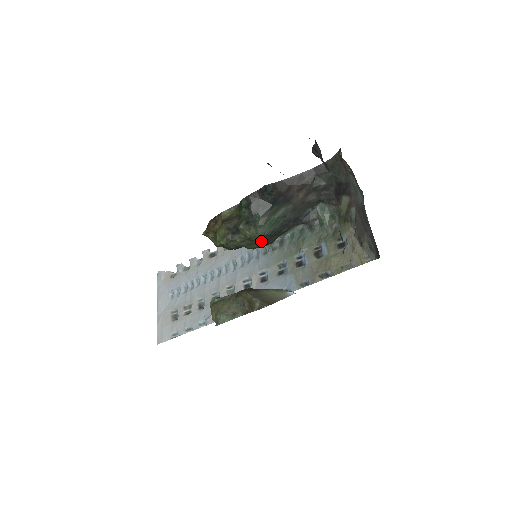
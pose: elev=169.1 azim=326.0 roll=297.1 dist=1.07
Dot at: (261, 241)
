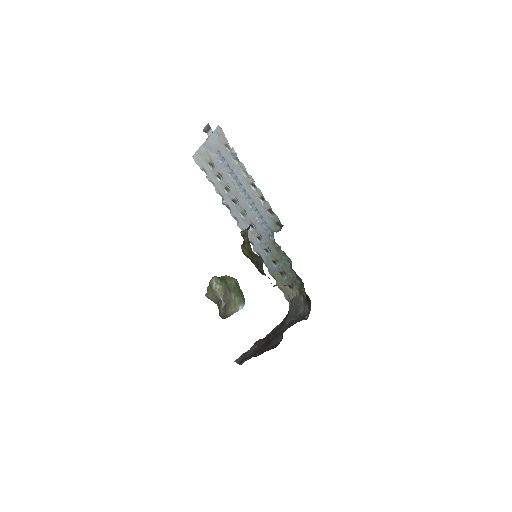
Dot at: occluded
